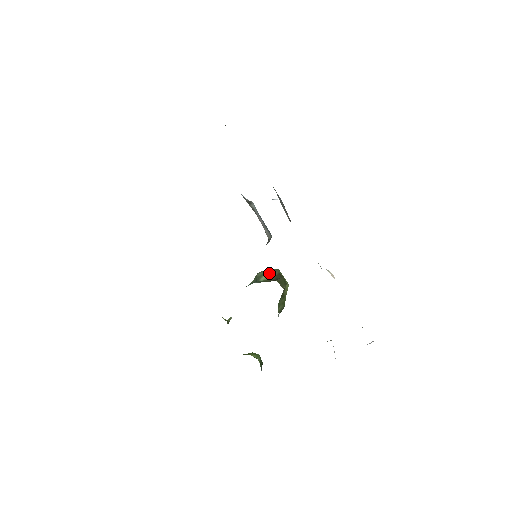
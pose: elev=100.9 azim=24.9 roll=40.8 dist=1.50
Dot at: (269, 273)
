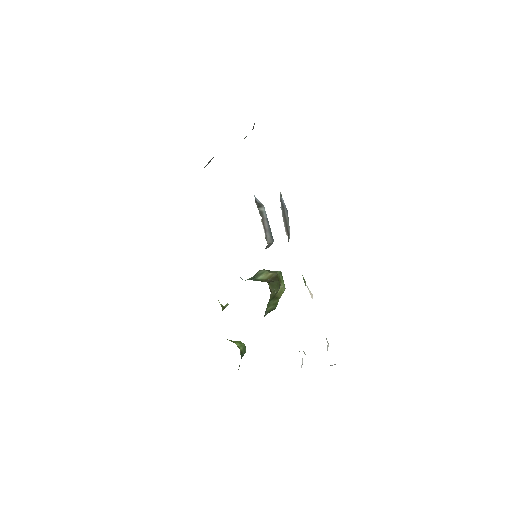
Dot at: (268, 273)
